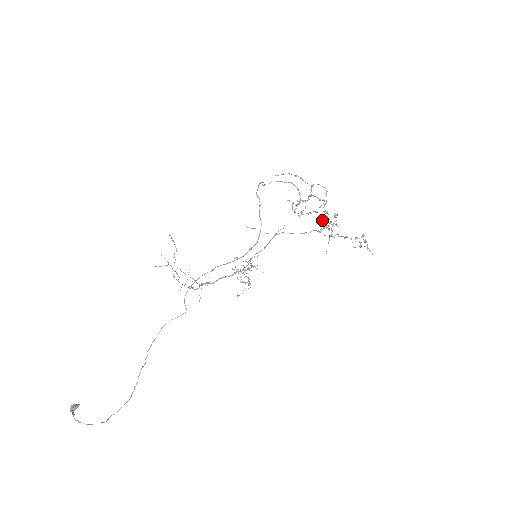
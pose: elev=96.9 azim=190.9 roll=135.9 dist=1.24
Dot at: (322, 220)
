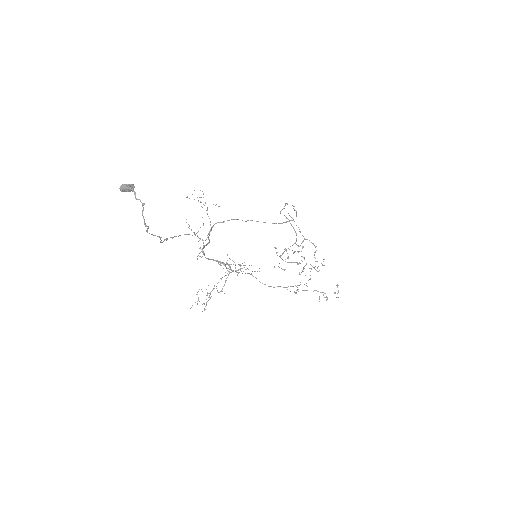
Dot at: occluded
